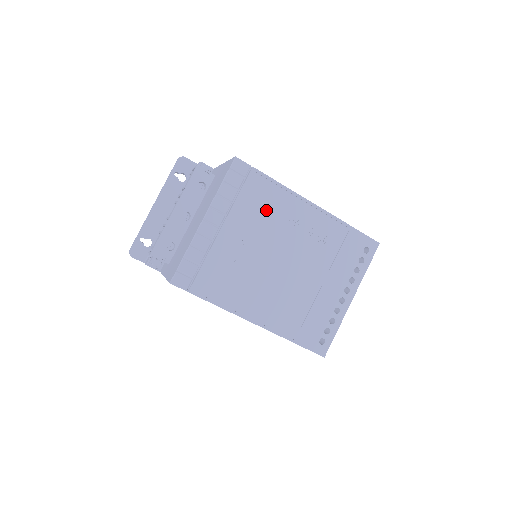
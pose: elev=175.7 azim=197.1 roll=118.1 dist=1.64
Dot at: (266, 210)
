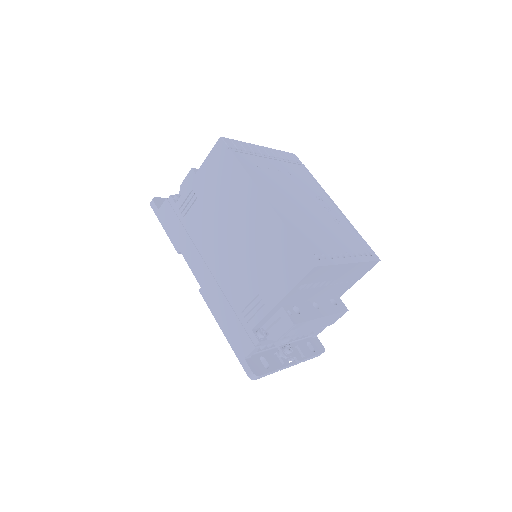
Dot at: (303, 179)
